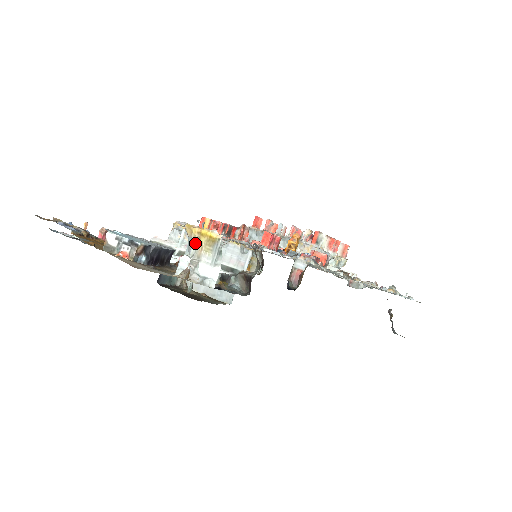
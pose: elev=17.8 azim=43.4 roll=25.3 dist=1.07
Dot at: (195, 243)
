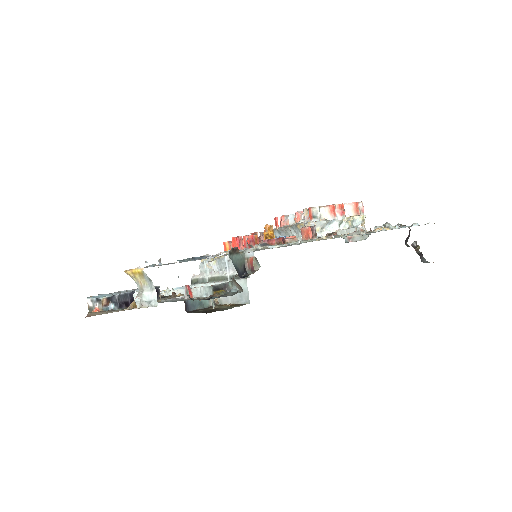
Dot at: (136, 281)
